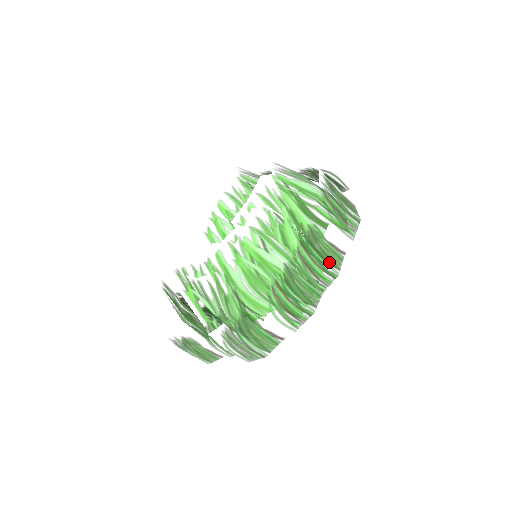
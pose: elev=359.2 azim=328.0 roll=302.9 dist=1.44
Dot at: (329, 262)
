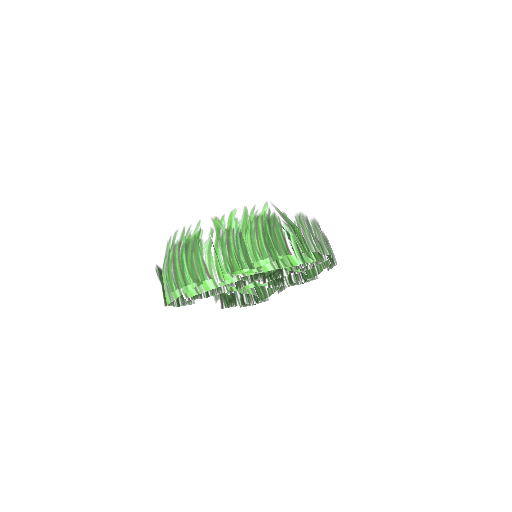
Dot at: (327, 245)
